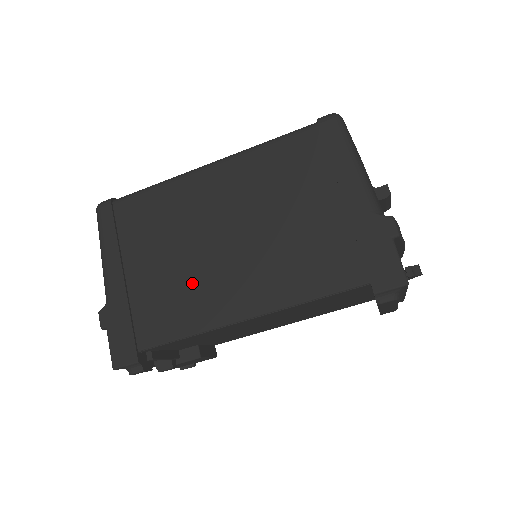
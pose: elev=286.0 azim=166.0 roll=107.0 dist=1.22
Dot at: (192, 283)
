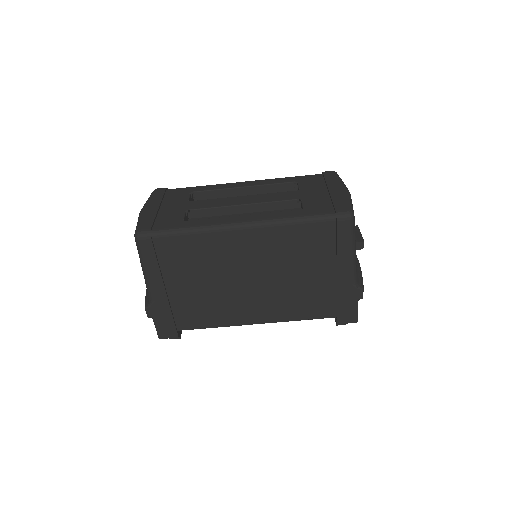
Dot at: (220, 301)
